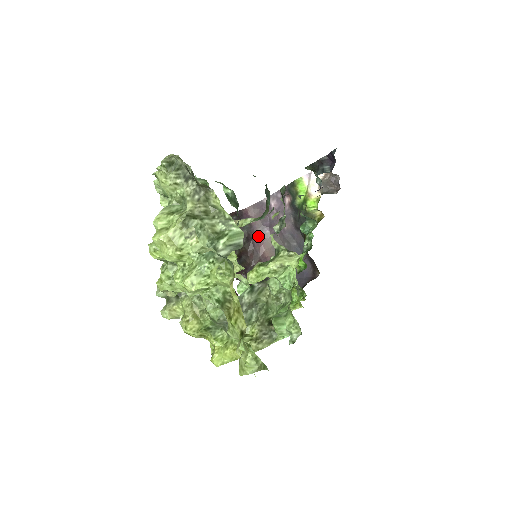
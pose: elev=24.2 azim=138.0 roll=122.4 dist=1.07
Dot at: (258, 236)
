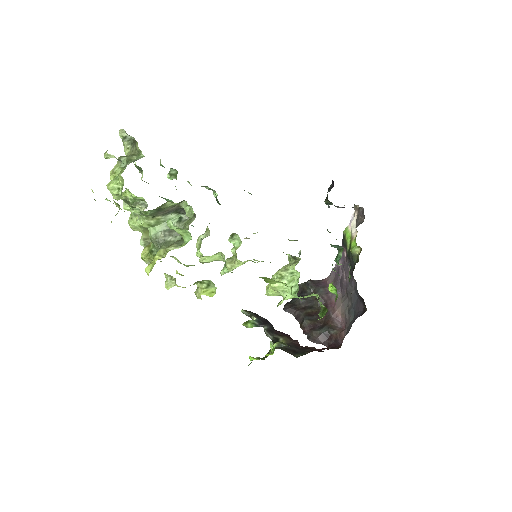
Dot at: (332, 299)
